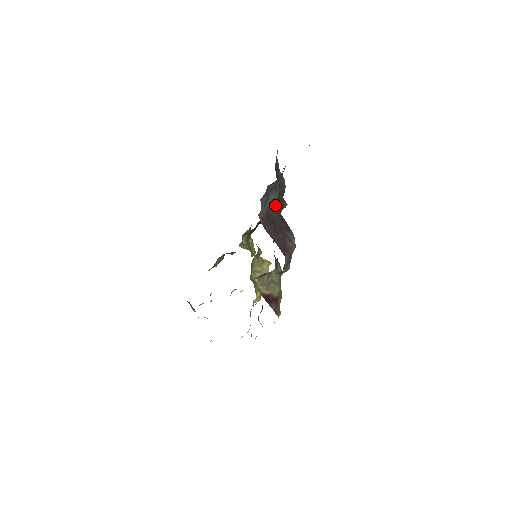
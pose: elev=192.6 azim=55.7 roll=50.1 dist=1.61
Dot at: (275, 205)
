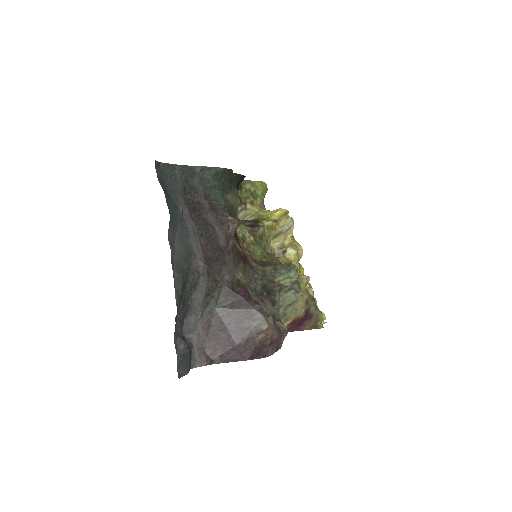
Dot at: (211, 290)
